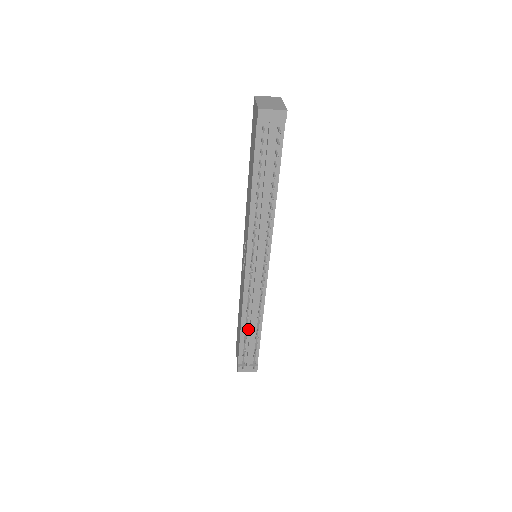
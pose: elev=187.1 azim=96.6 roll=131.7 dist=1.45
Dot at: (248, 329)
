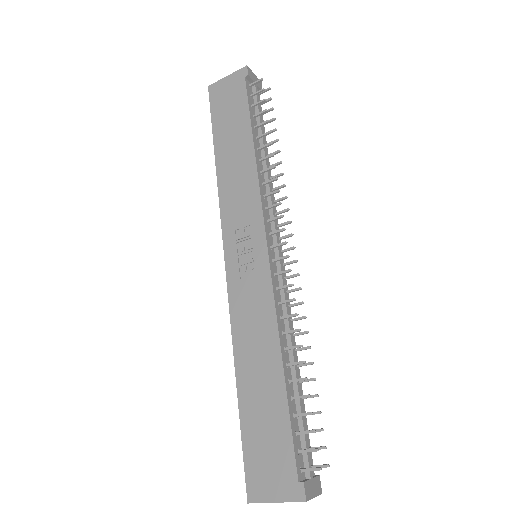
Dot at: (290, 379)
